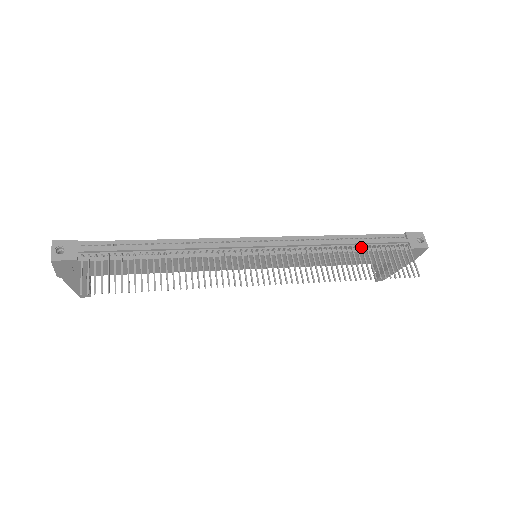
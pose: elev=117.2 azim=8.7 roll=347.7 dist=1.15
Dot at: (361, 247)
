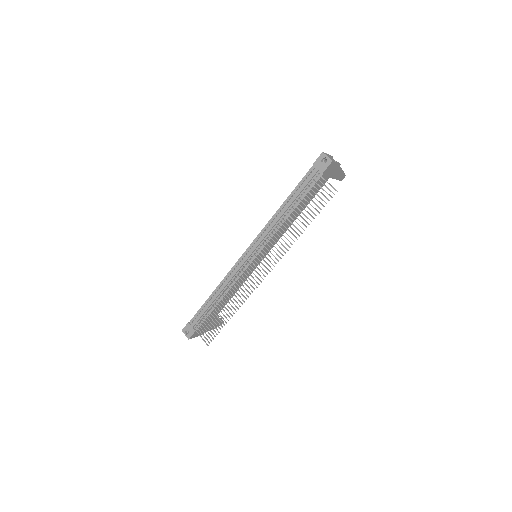
Dot at: (294, 206)
